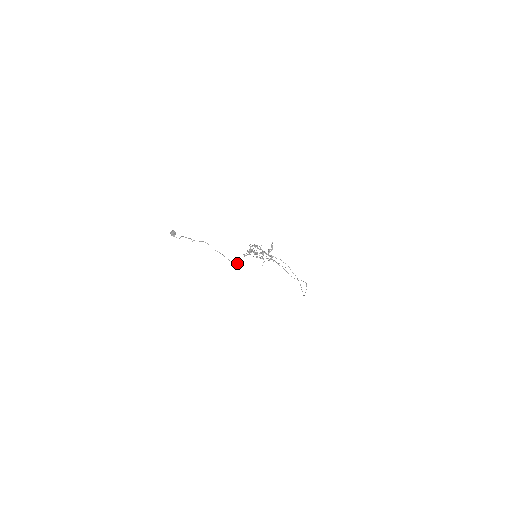
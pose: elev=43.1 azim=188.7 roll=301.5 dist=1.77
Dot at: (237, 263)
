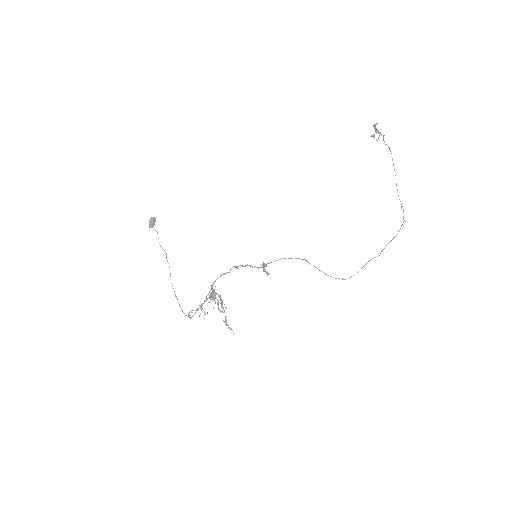
Dot at: (186, 315)
